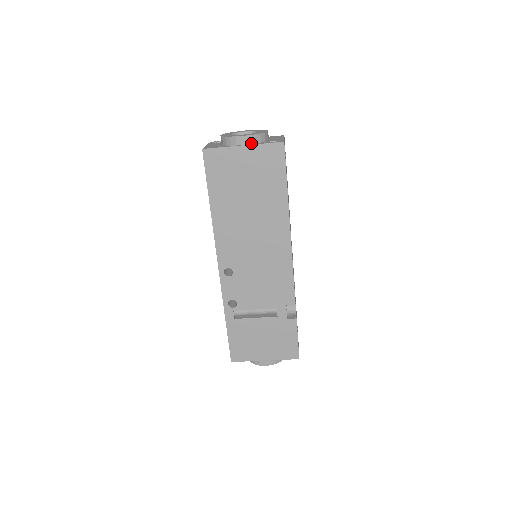
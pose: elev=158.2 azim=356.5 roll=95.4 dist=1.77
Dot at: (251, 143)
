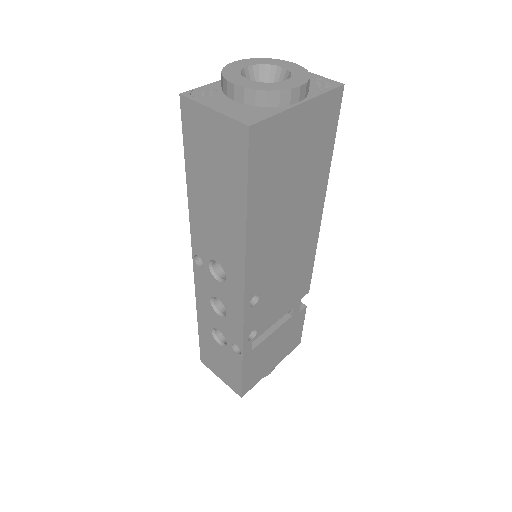
Dot at: (306, 95)
